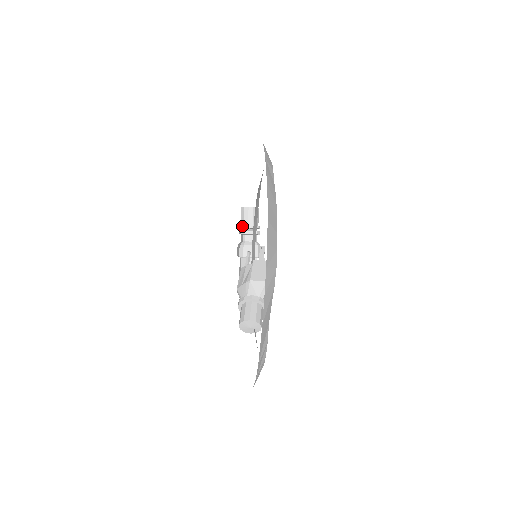
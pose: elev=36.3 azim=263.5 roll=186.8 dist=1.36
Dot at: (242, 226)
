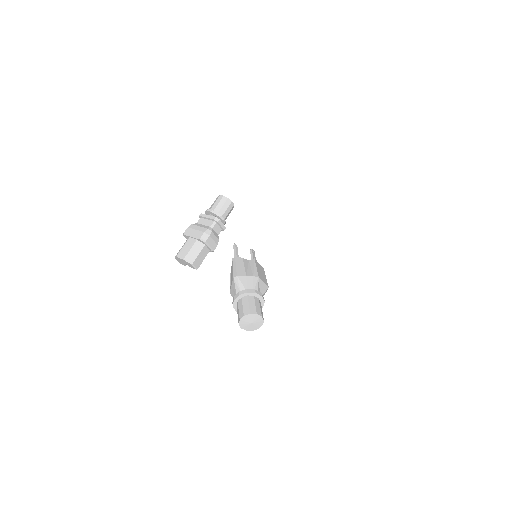
Dot at: (217, 213)
